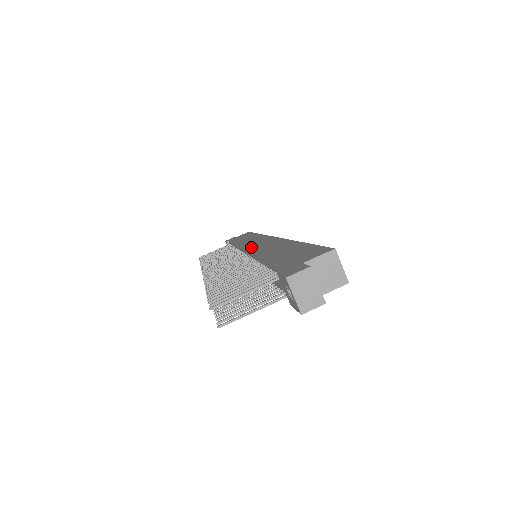
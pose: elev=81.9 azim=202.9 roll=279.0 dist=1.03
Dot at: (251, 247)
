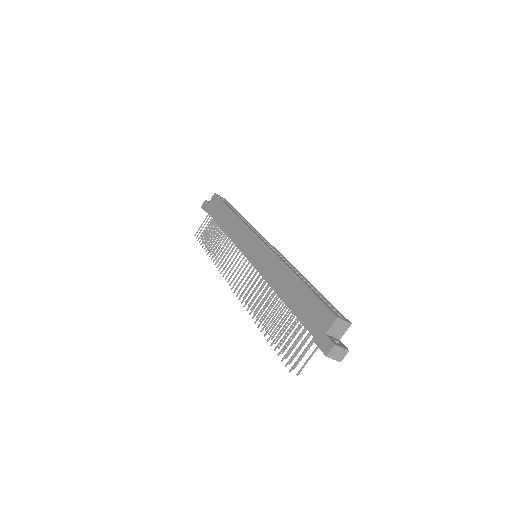
Dot at: (252, 258)
